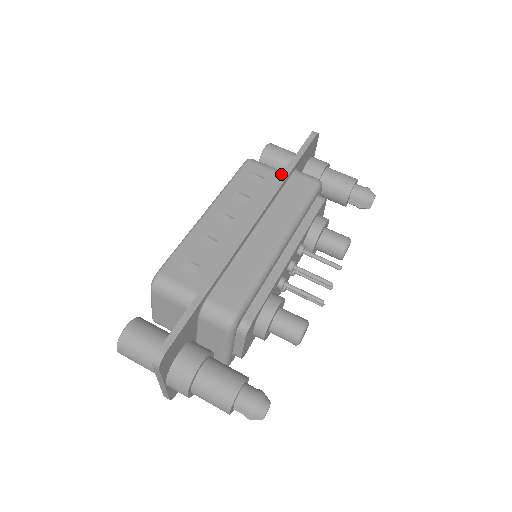
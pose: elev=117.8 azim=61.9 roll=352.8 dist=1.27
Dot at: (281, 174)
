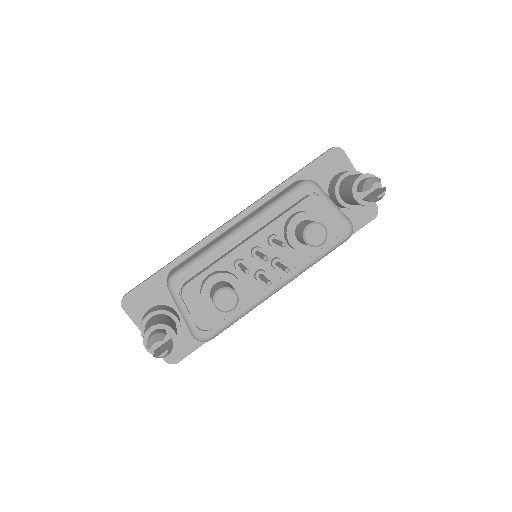
Dot at: occluded
